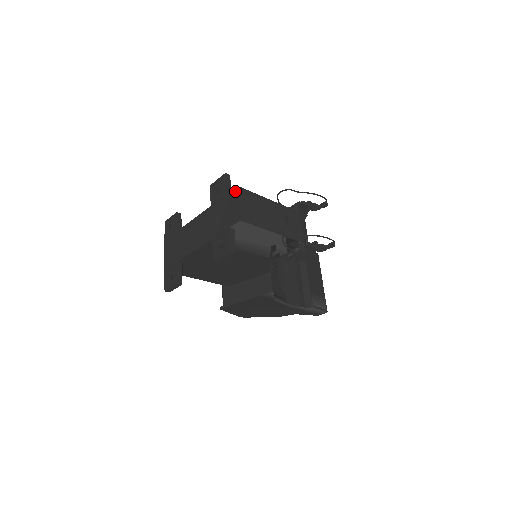
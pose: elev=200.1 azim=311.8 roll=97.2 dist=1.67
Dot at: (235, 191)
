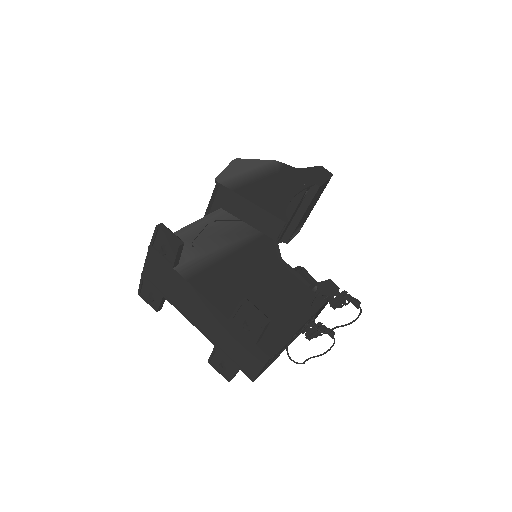
Dot at: (265, 356)
